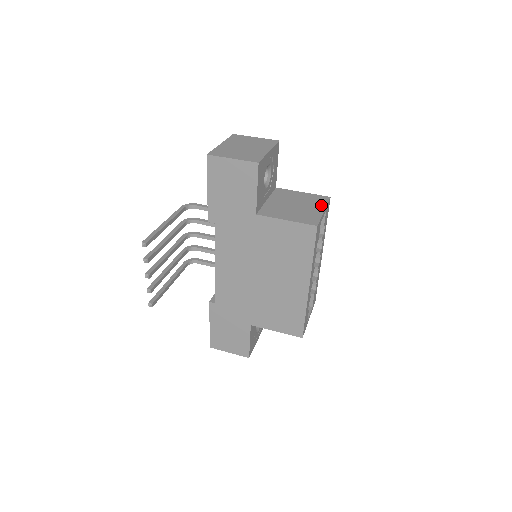
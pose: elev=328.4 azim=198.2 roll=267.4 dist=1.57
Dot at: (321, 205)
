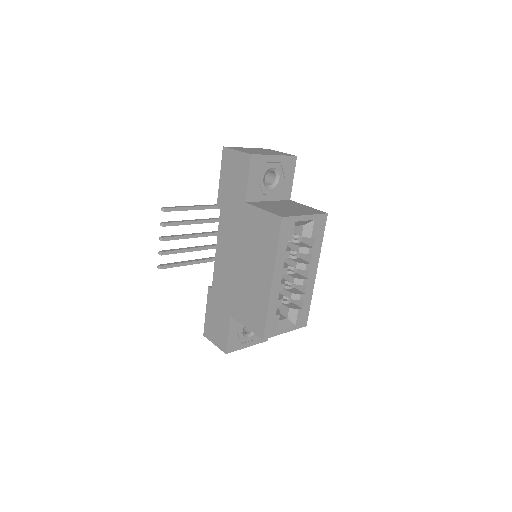
Dot at: (309, 213)
